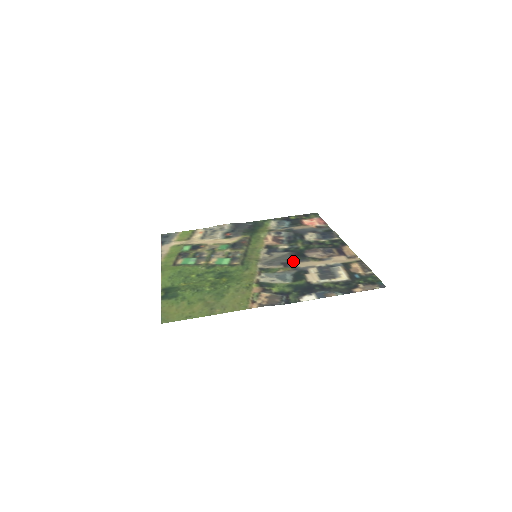
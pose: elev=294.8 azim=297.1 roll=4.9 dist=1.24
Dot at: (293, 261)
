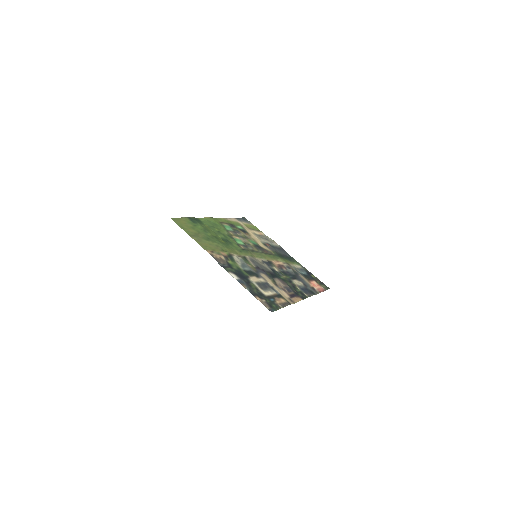
Dot at: (264, 271)
